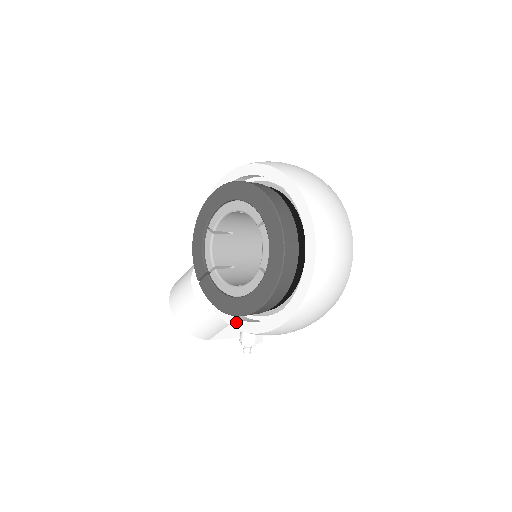
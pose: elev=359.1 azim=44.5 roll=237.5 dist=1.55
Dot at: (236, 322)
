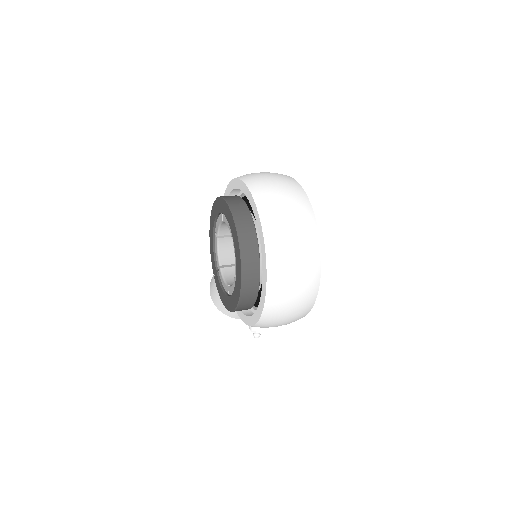
Dot at: (239, 312)
